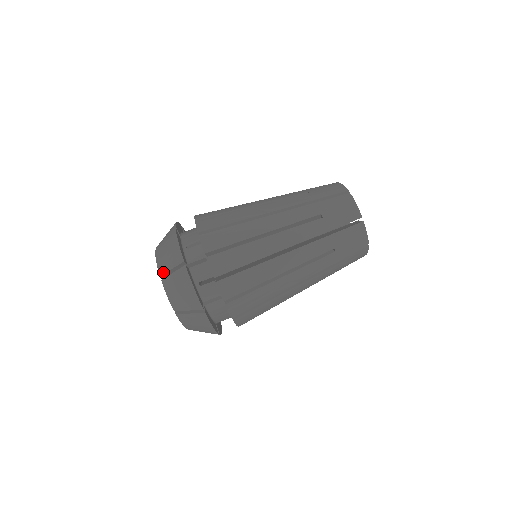
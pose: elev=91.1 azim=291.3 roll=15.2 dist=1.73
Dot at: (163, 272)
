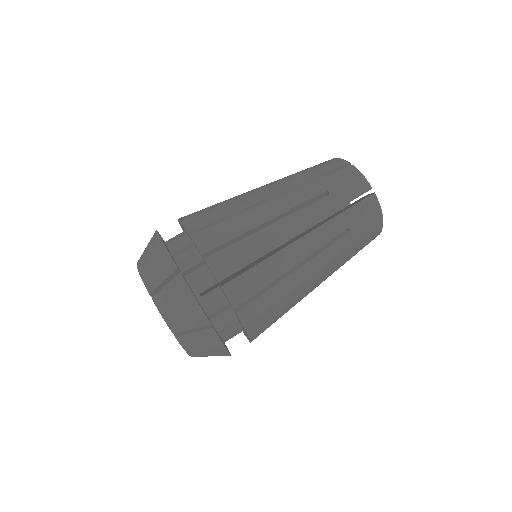
Dot at: (178, 330)
